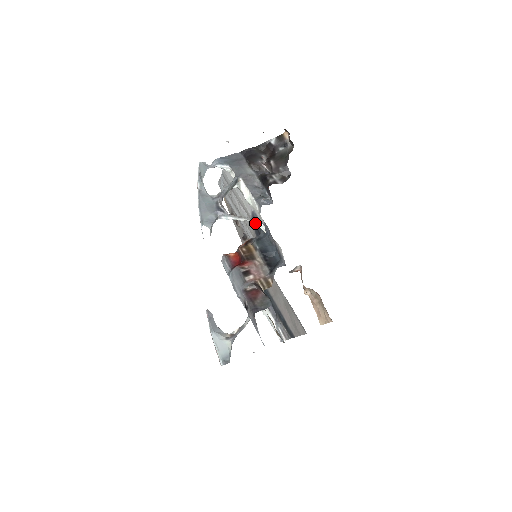
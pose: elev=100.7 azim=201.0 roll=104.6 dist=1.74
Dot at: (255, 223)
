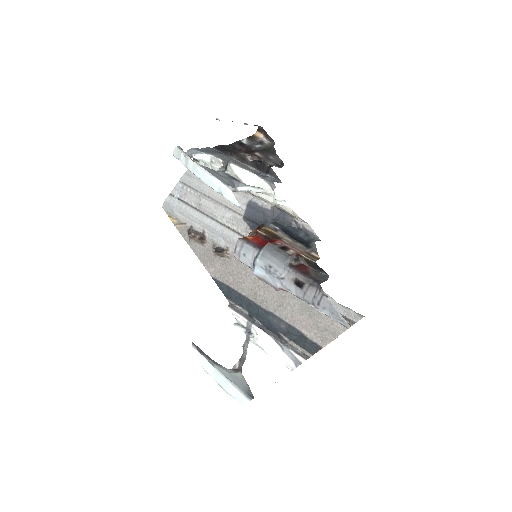
Dot at: (274, 197)
